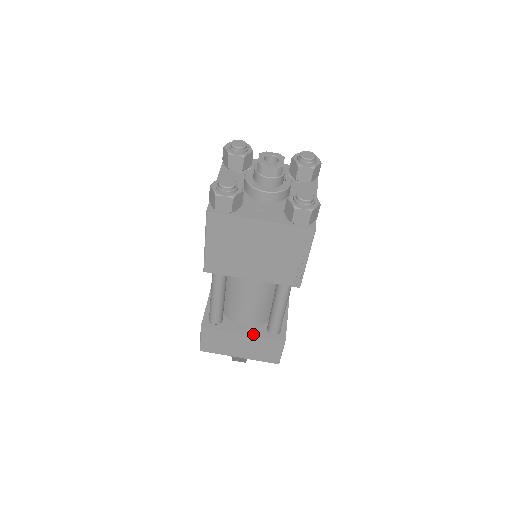
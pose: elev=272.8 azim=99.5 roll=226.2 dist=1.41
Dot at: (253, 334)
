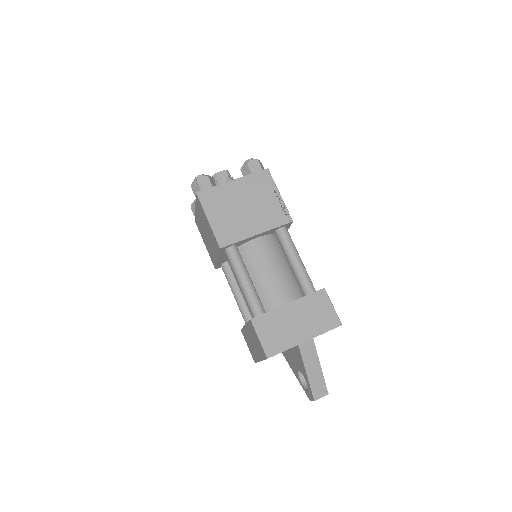
Dot at: occluded
